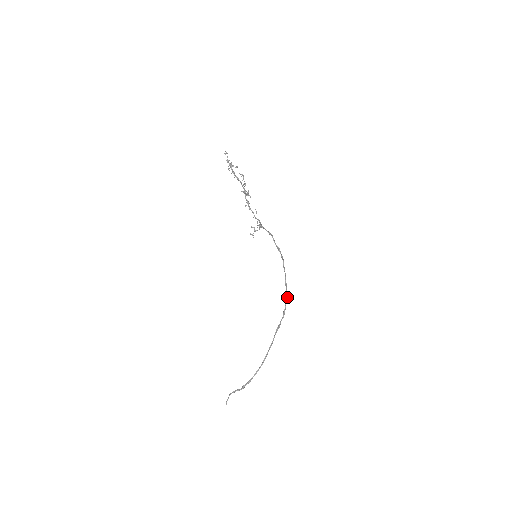
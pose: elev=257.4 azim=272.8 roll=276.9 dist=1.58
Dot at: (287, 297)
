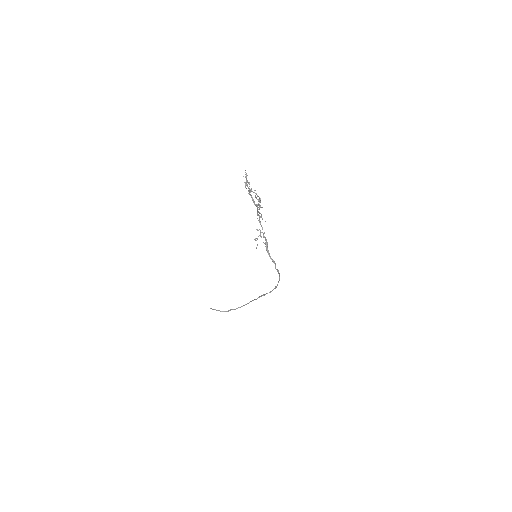
Dot at: occluded
